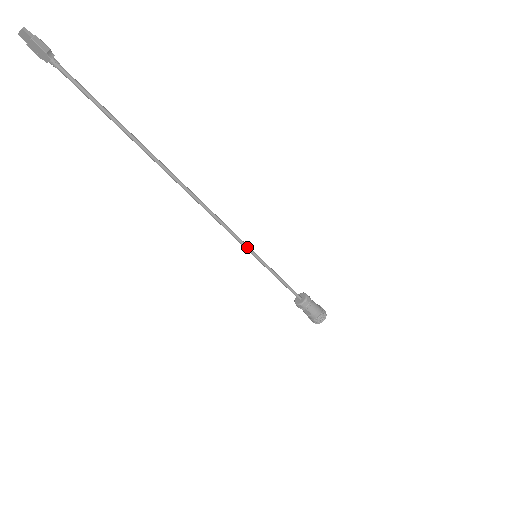
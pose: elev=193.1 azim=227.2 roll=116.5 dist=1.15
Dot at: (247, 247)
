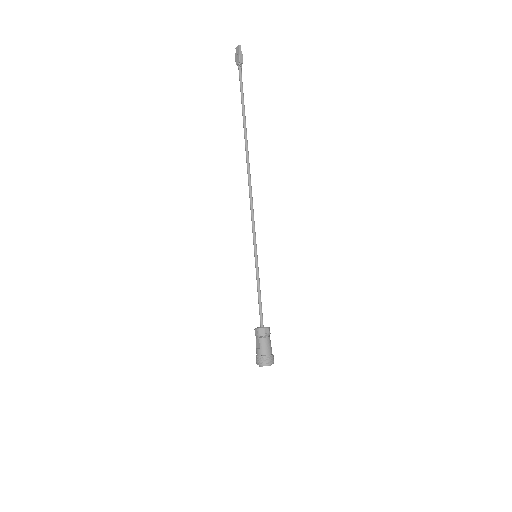
Dot at: (255, 242)
